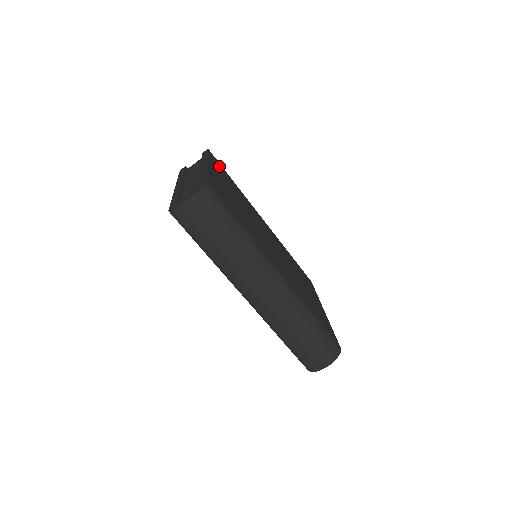
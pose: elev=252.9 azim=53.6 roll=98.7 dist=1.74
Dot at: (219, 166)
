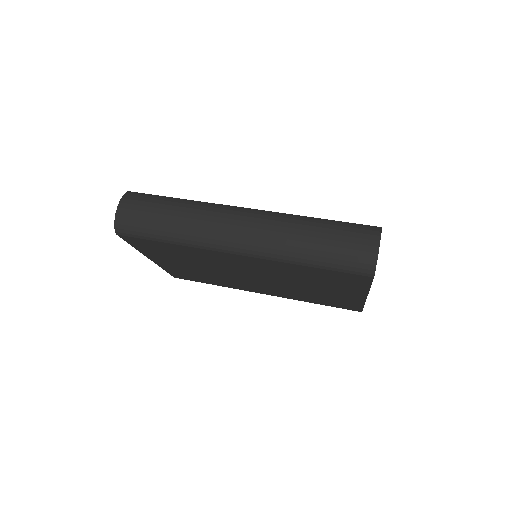
Dot at: occluded
